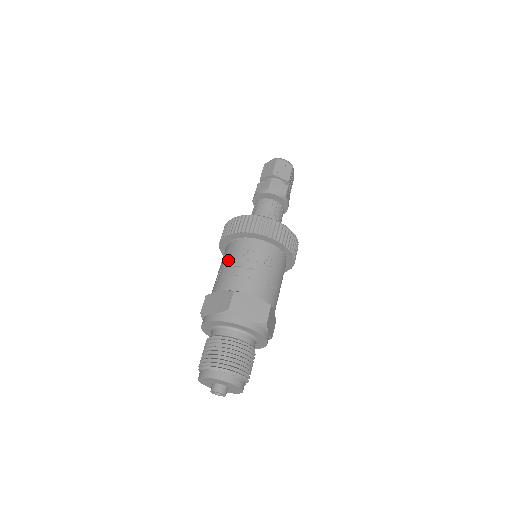
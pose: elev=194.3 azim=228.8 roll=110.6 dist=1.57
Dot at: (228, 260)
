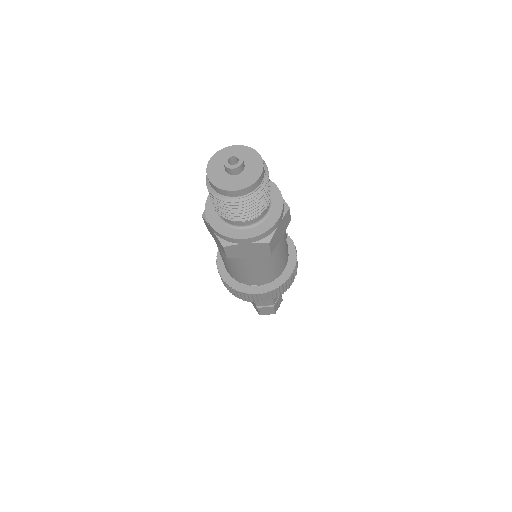
Dot at: occluded
